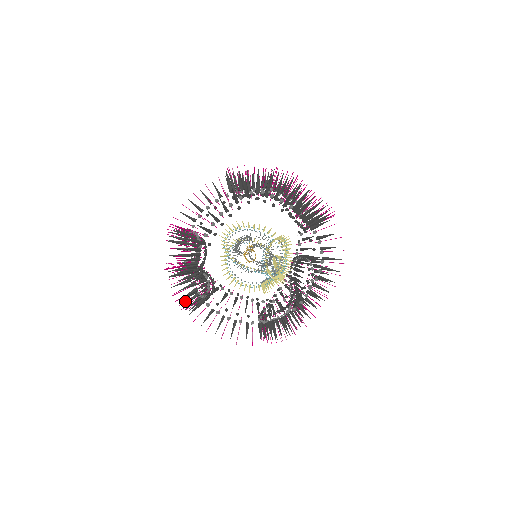
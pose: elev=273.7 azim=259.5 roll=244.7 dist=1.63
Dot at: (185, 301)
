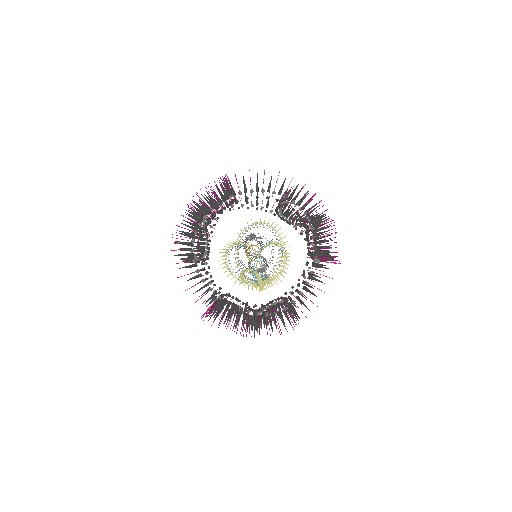
Dot at: occluded
